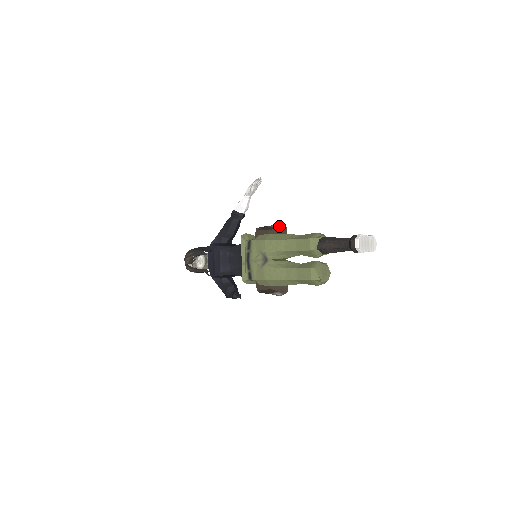
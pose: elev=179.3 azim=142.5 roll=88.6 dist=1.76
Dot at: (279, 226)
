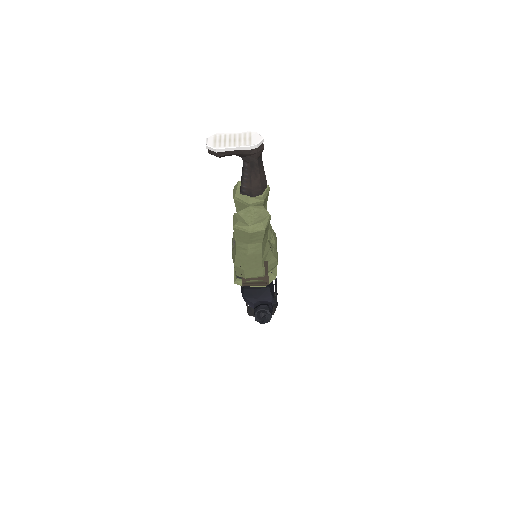
Dot at: occluded
